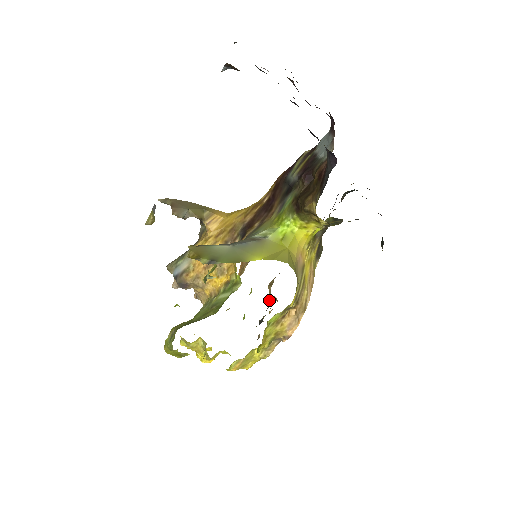
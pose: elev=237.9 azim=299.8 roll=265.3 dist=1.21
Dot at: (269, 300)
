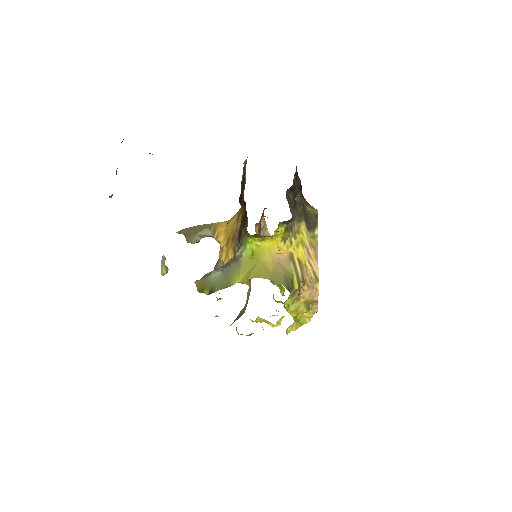
Dot at: occluded
